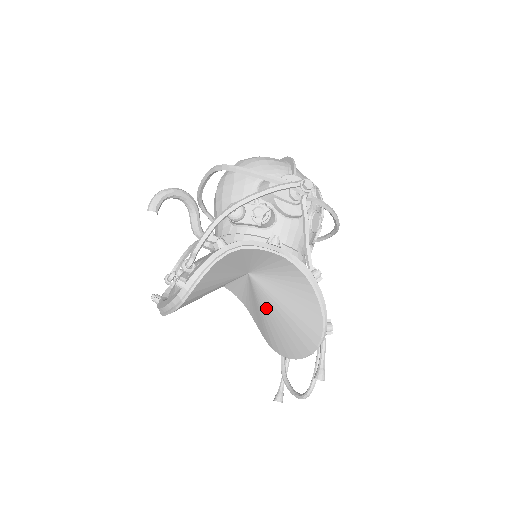
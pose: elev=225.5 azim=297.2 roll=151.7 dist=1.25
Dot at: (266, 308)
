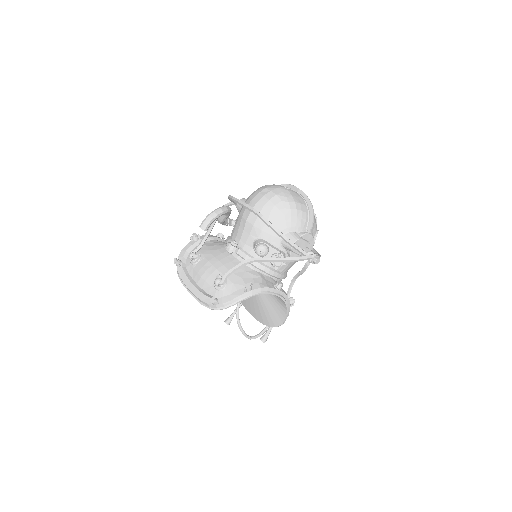
Dot at: occluded
